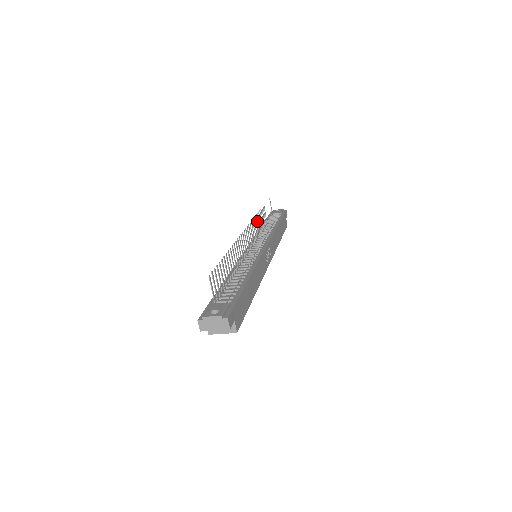
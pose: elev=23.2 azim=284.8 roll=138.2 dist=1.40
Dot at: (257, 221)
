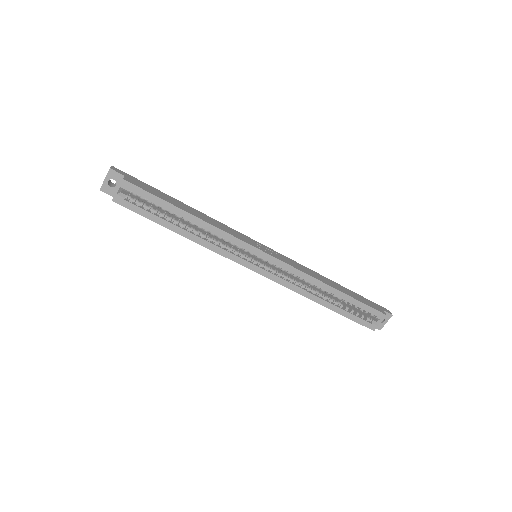
Dot at: occluded
